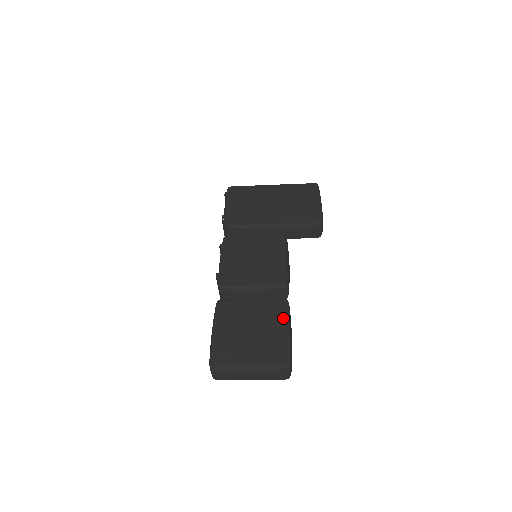
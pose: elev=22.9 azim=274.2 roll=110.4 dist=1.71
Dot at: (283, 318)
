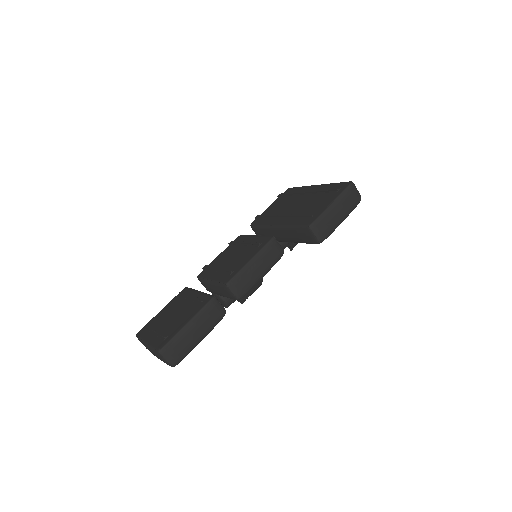
Dot at: (195, 311)
